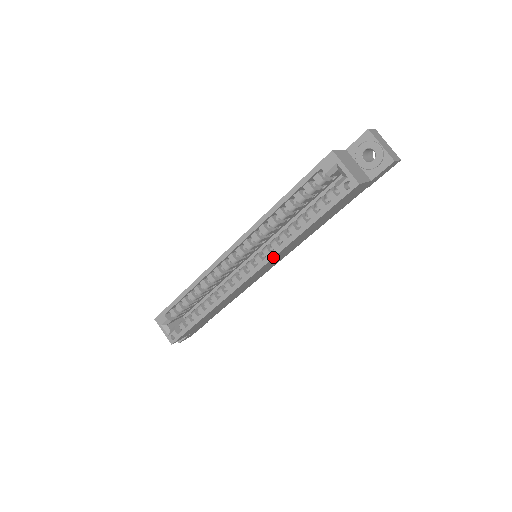
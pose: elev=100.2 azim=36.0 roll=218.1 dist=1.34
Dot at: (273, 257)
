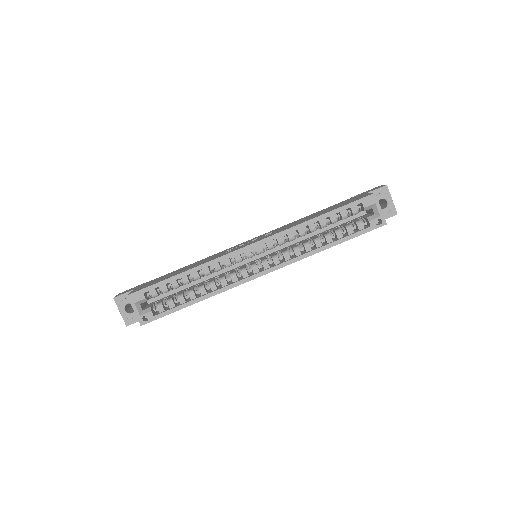
Dot at: occluded
